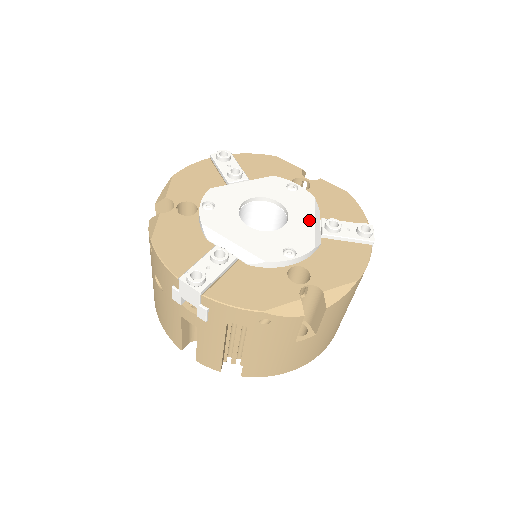
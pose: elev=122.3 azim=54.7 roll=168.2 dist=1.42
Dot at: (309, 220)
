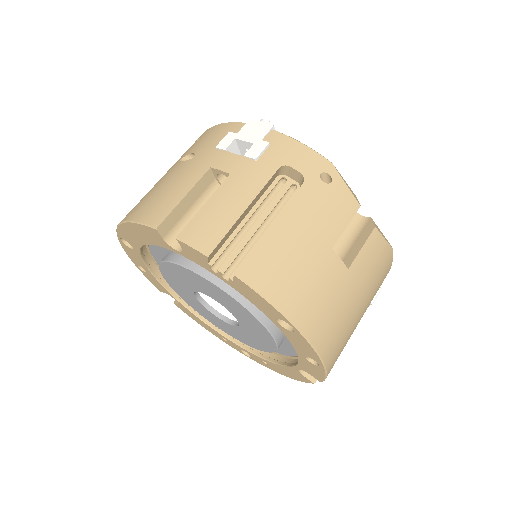
Dot at: occluded
